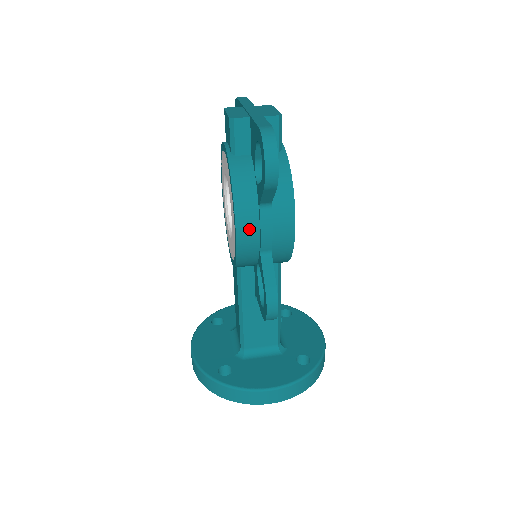
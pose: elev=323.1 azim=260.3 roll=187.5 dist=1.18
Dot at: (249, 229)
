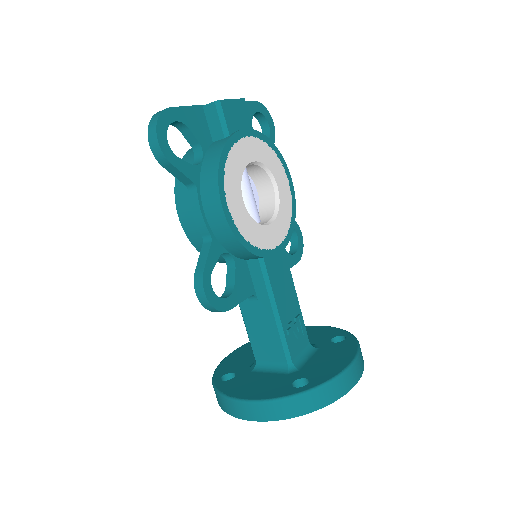
Dot at: (187, 213)
